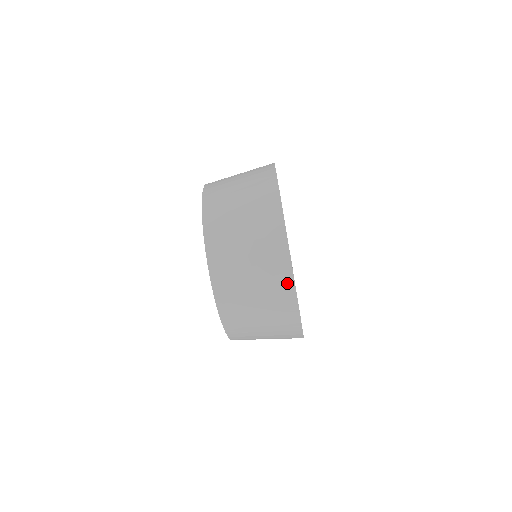
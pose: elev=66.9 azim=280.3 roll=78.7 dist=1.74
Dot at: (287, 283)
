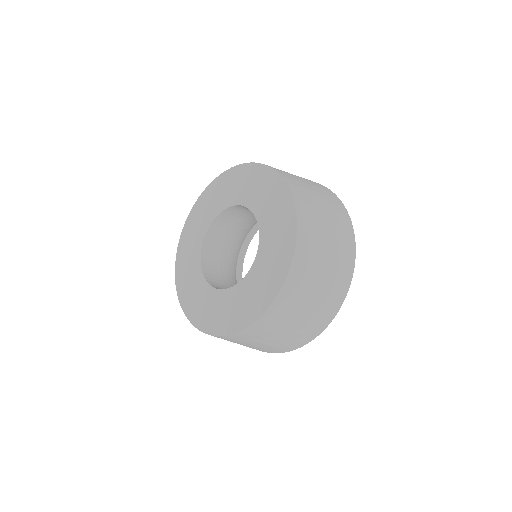
Dot at: (269, 352)
